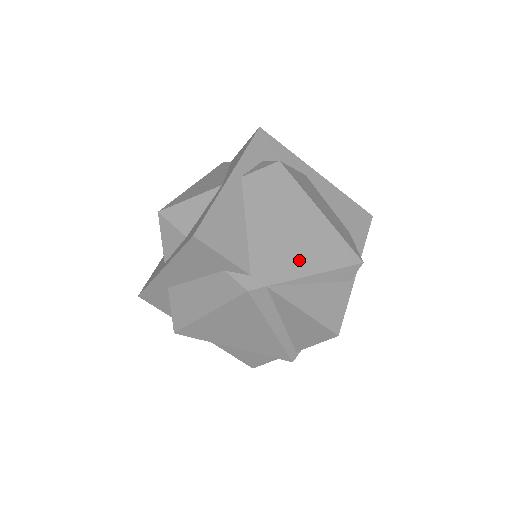
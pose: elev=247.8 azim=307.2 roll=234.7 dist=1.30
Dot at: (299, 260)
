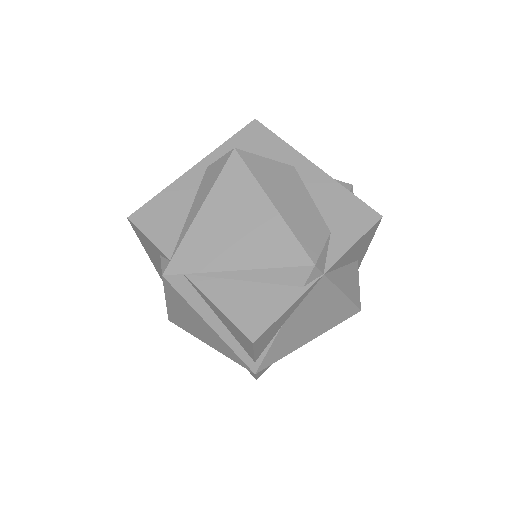
Dot at: (228, 252)
